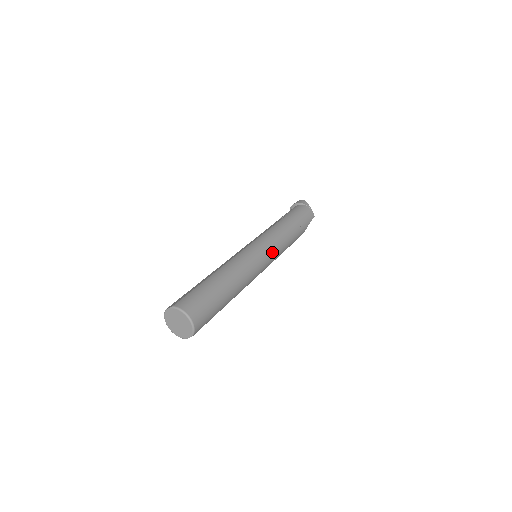
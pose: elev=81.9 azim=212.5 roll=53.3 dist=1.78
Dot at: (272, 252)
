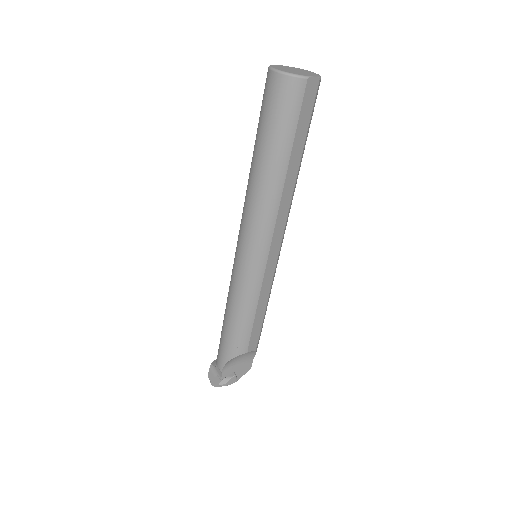
Dot at: occluded
